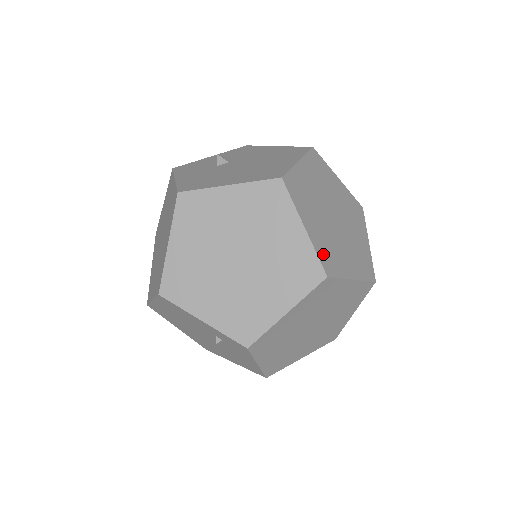
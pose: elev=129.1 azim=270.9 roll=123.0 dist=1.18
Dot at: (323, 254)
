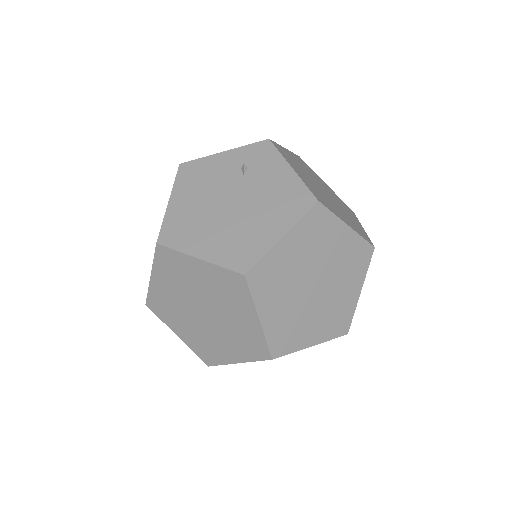
Dot at: occluded
